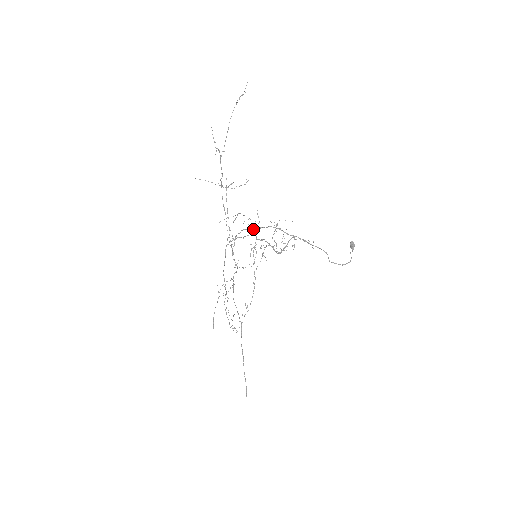
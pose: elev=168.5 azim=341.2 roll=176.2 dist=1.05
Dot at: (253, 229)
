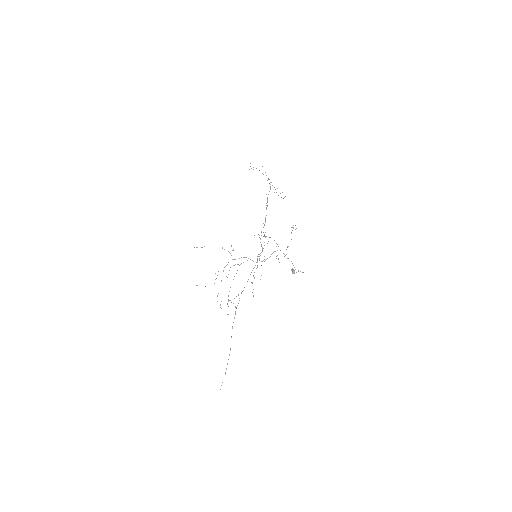
Dot at: (259, 237)
